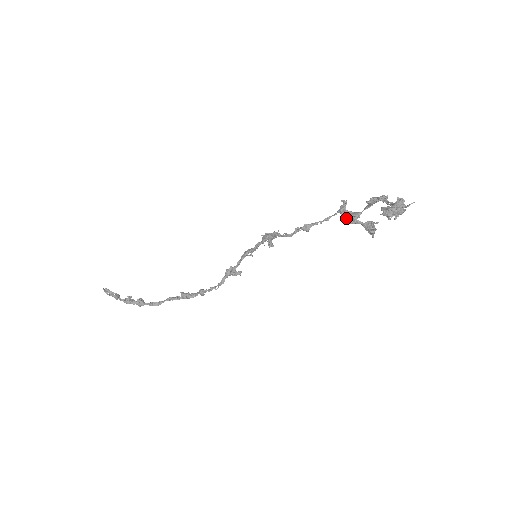
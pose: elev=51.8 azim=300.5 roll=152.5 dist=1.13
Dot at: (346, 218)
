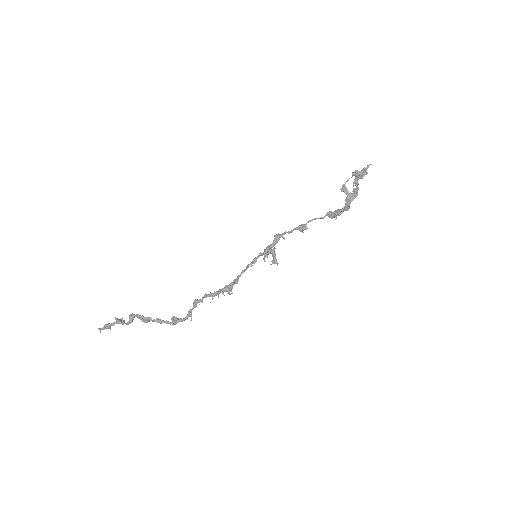
Dot at: (331, 216)
